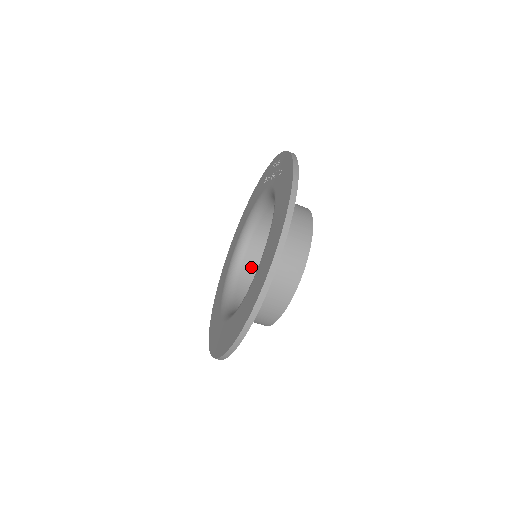
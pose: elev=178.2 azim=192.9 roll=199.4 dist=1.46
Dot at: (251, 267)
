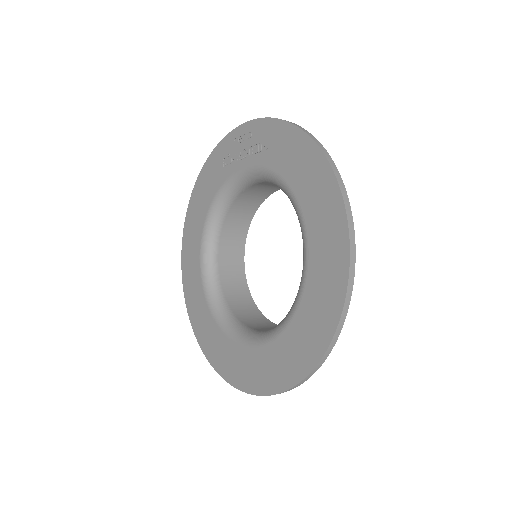
Dot at: (228, 272)
